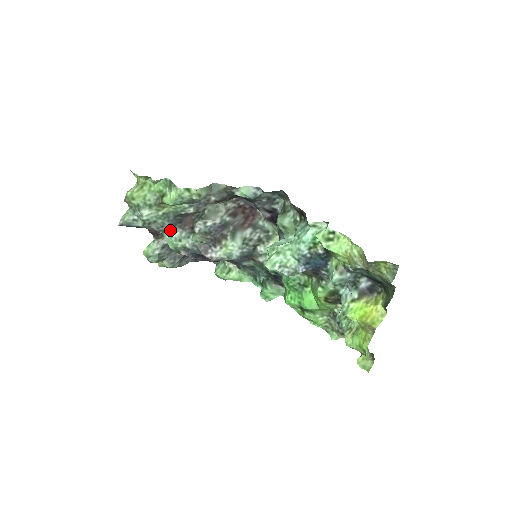
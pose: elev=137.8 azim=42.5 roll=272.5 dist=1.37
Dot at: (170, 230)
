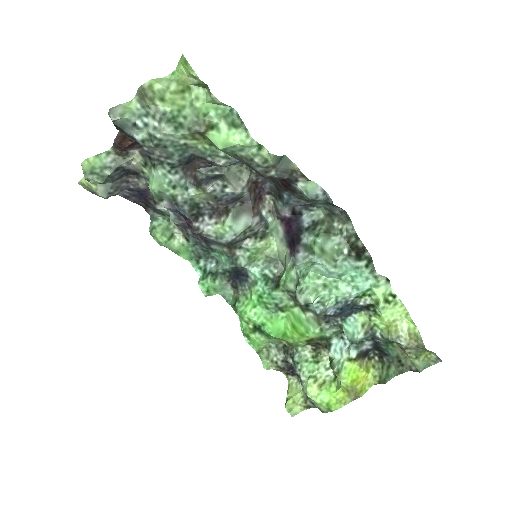
Dot at: (171, 167)
